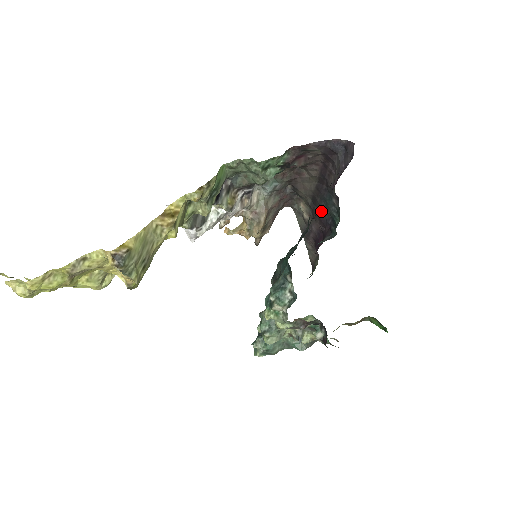
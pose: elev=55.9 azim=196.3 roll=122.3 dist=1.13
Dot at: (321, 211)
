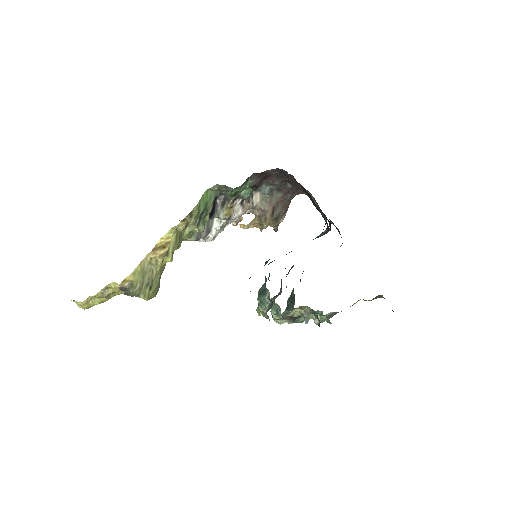
Dot at: (316, 207)
